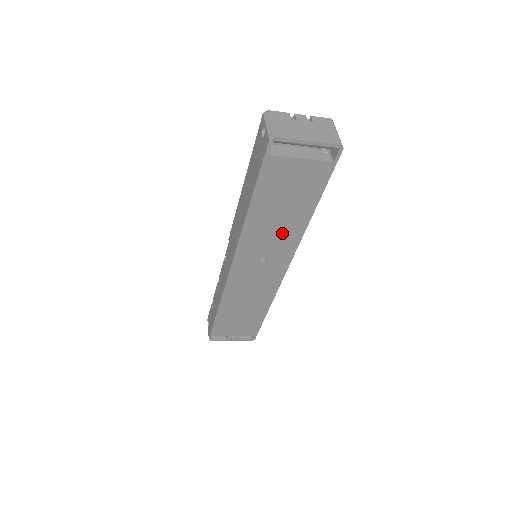
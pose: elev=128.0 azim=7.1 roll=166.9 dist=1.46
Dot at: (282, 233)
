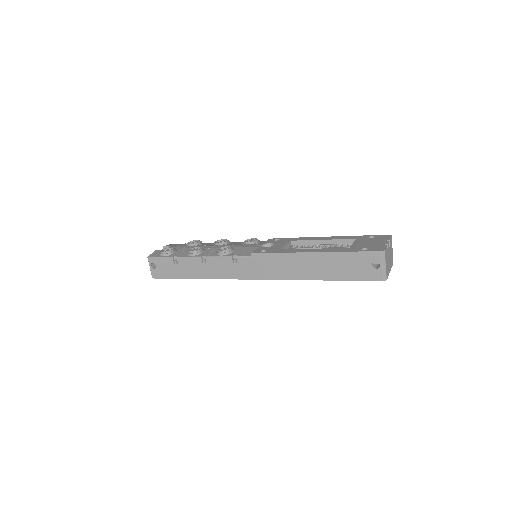
Dot at: occluded
